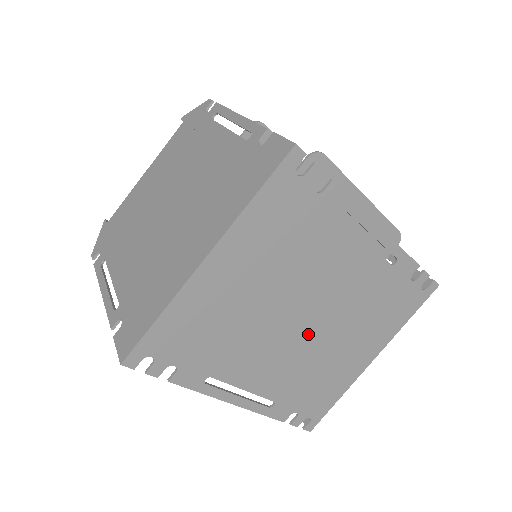
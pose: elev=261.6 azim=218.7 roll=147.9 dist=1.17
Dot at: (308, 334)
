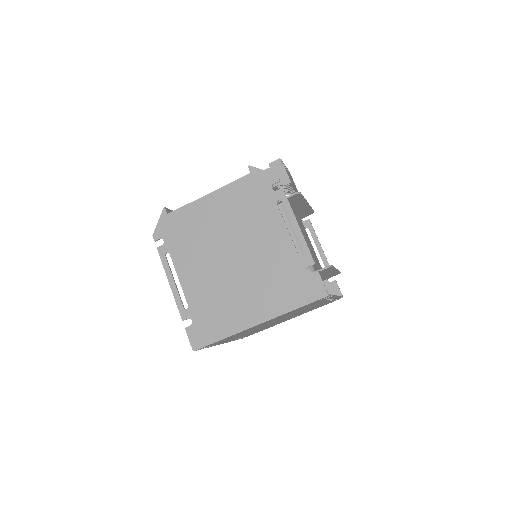
Dot at: occluded
